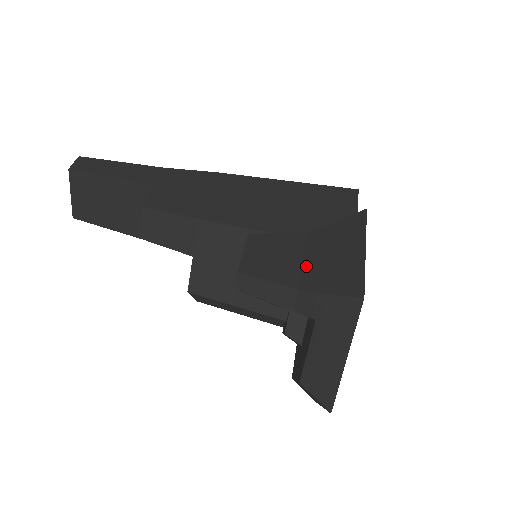
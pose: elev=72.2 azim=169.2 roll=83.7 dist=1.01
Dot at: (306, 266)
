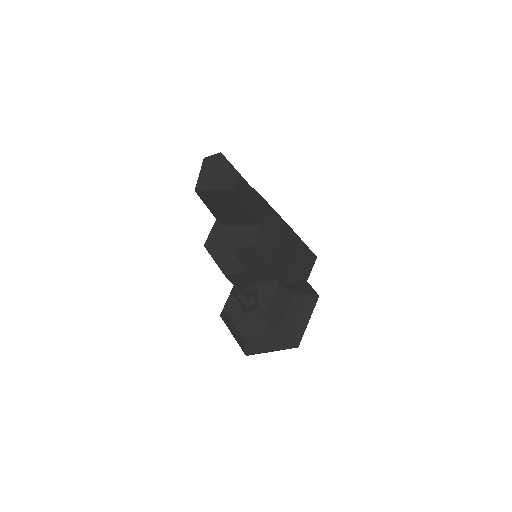
Dot at: (288, 315)
